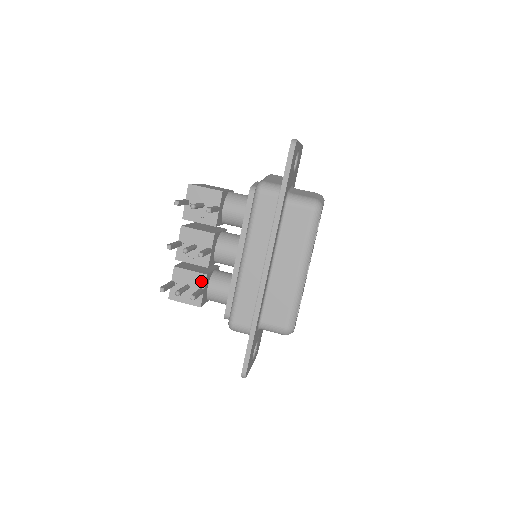
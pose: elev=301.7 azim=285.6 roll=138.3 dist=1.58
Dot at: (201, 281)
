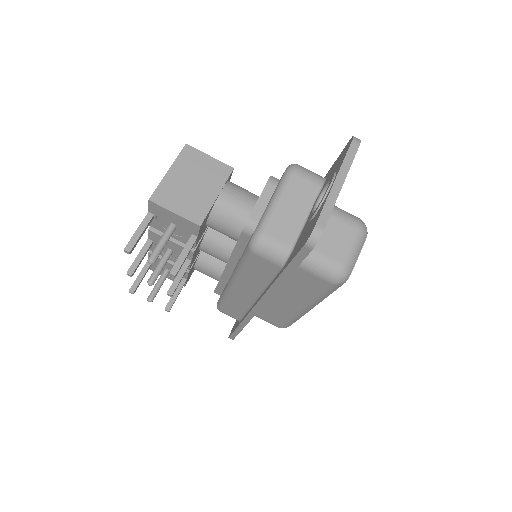
Dot at: occluded
